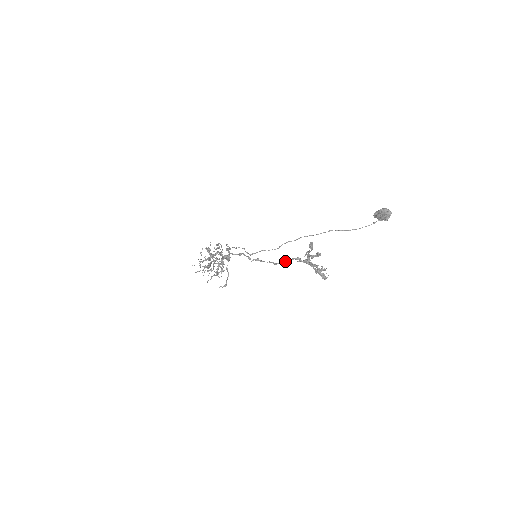
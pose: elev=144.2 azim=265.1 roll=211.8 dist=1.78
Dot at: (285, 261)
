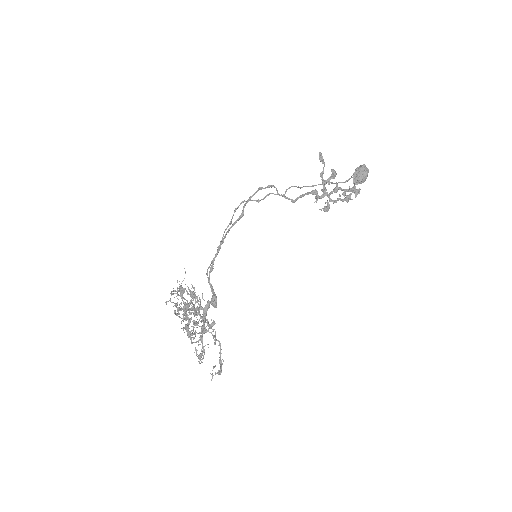
Dot at: (302, 195)
